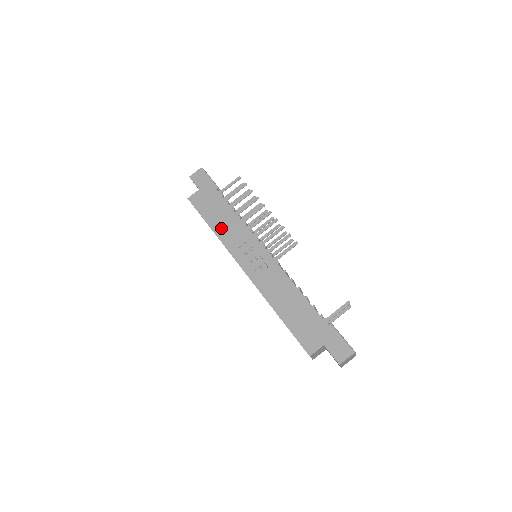
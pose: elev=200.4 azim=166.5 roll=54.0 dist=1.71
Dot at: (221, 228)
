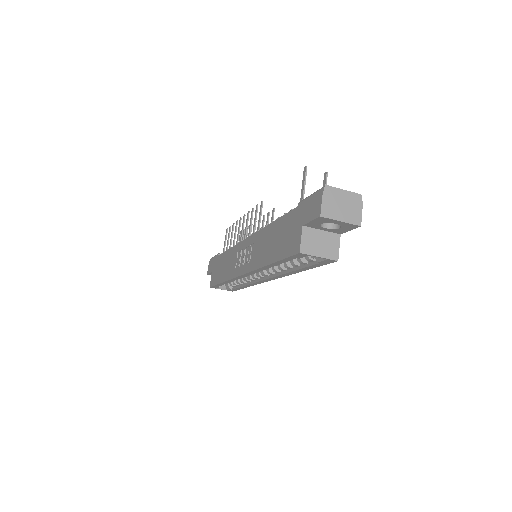
Dot at: (225, 272)
